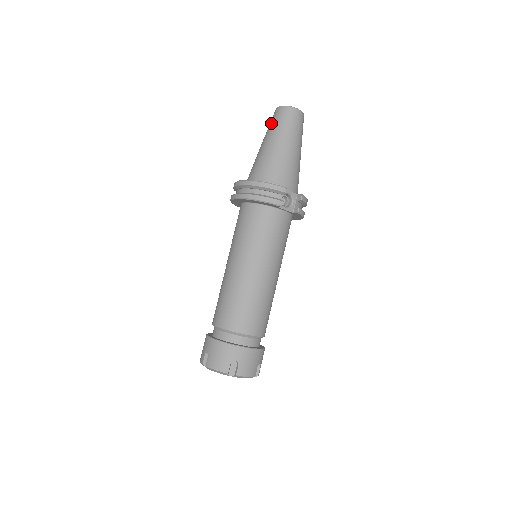
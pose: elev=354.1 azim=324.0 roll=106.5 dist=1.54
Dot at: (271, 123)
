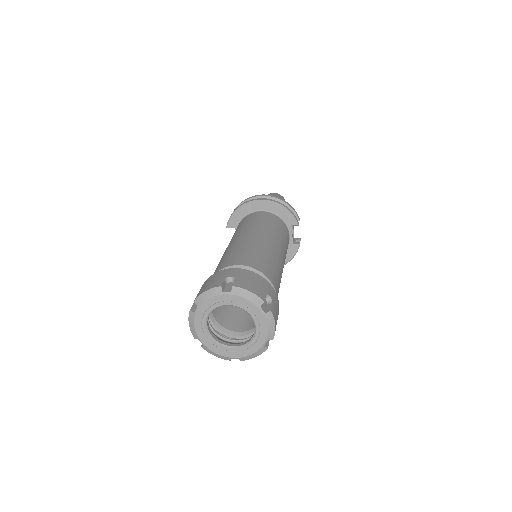
Dot at: occluded
